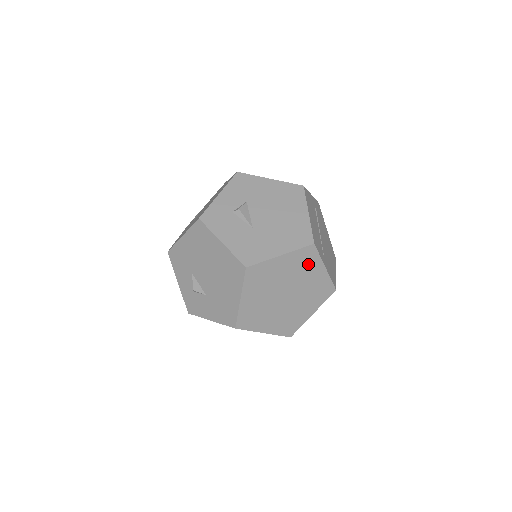
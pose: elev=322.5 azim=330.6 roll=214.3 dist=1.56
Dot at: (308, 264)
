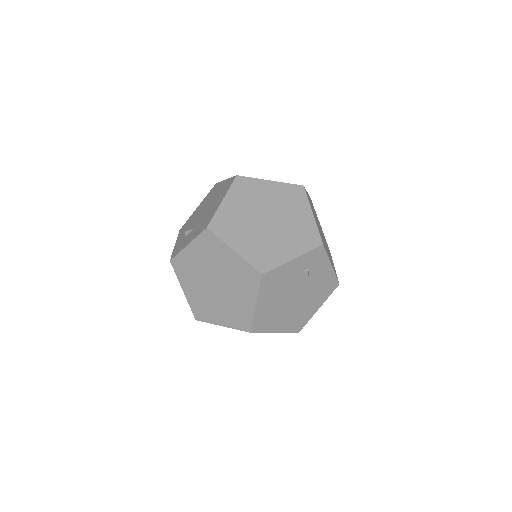
Dot at: (295, 201)
